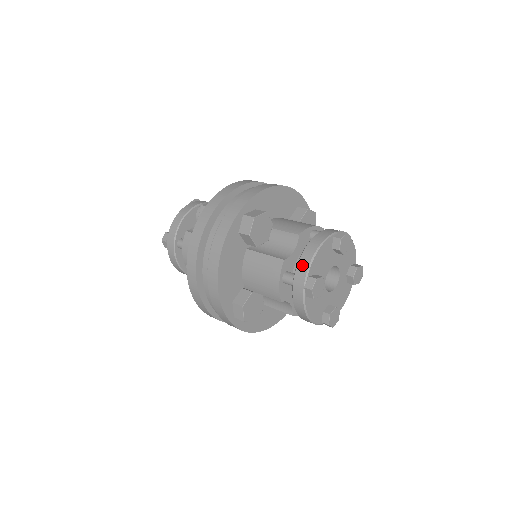
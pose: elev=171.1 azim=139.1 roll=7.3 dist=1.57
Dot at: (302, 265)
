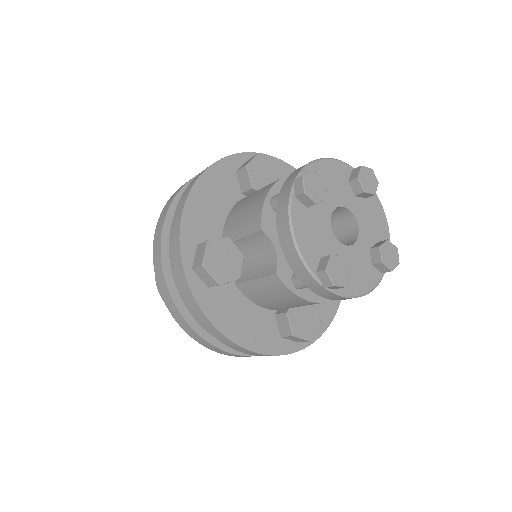
Dot at: (297, 268)
